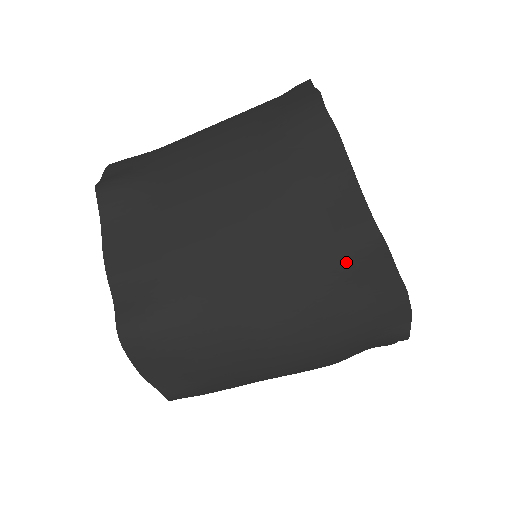
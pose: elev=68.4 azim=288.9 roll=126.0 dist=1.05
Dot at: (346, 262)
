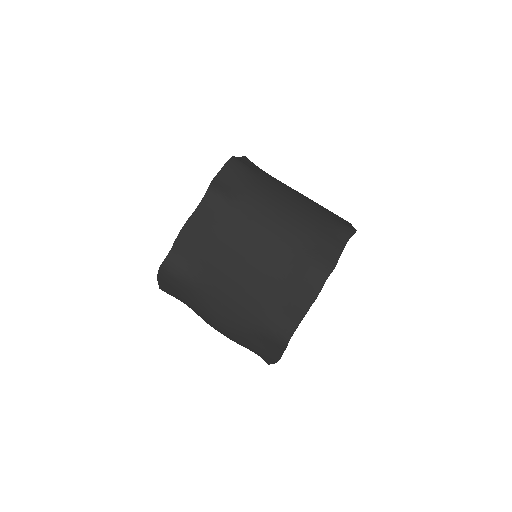
Dot at: (268, 337)
